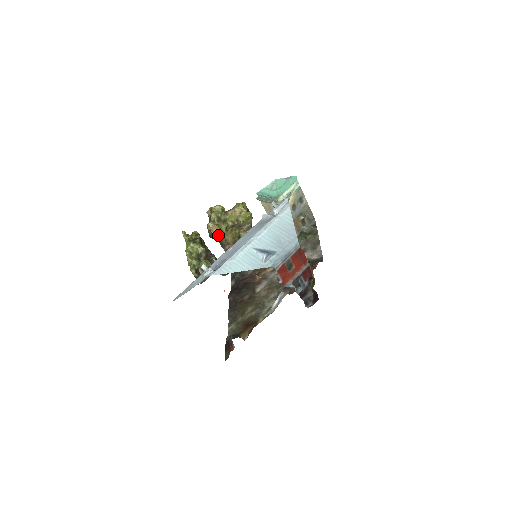
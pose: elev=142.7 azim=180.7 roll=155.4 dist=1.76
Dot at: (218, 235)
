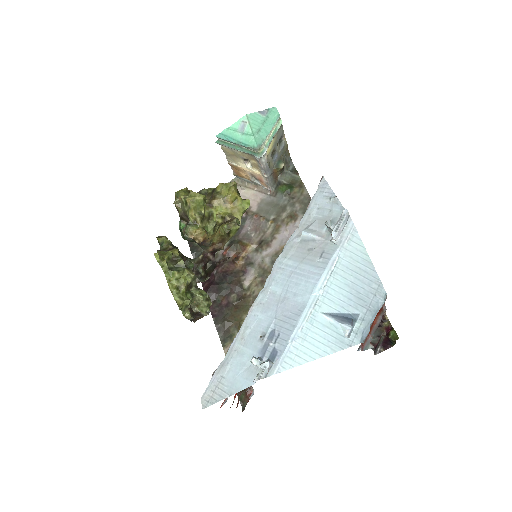
Dot at: occluded
